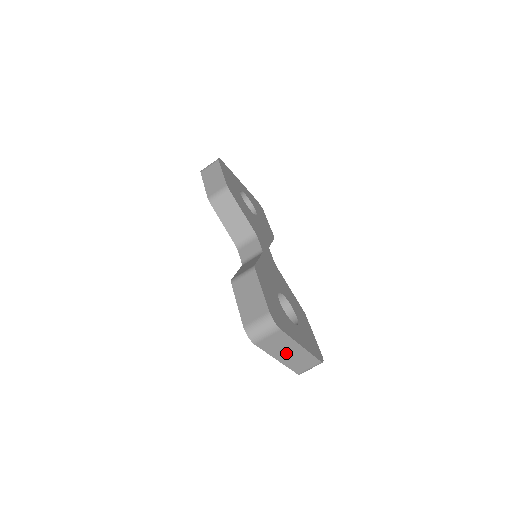
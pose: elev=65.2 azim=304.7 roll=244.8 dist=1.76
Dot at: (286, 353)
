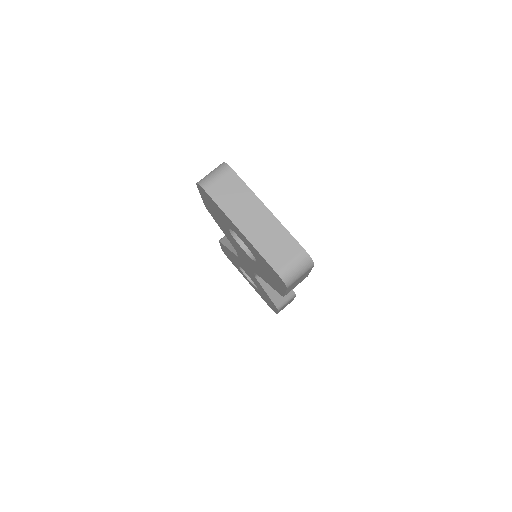
Dot at: (248, 217)
